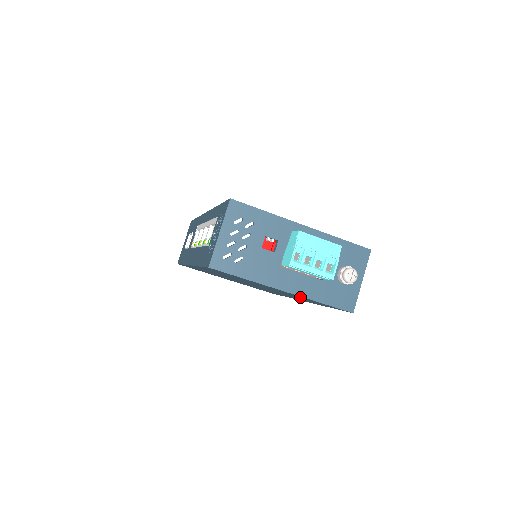
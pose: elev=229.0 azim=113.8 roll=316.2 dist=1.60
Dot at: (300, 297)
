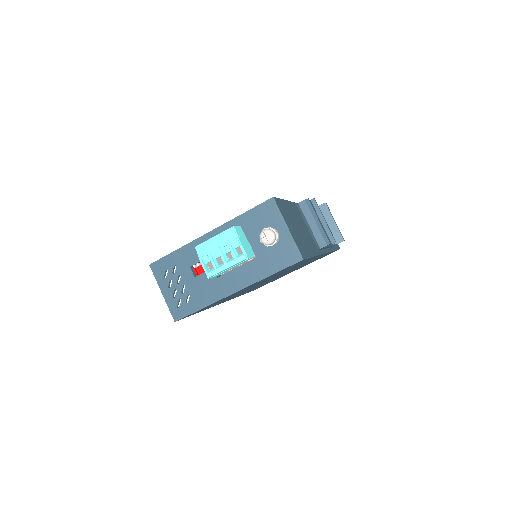
Dot at: occluded
